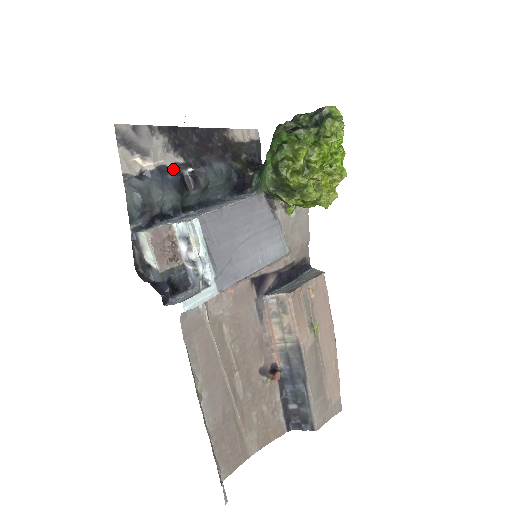
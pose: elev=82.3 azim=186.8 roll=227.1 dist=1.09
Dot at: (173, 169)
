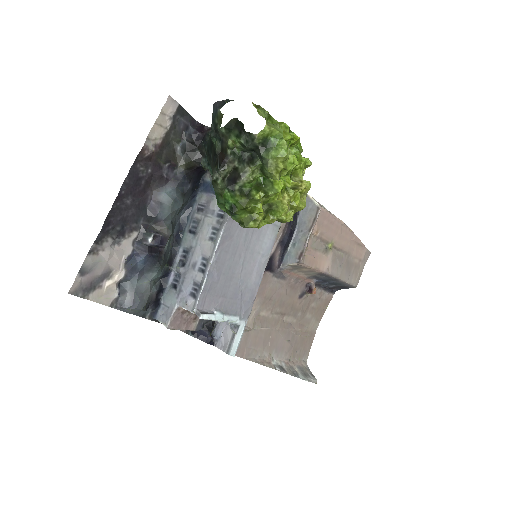
Dot at: (137, 252)
